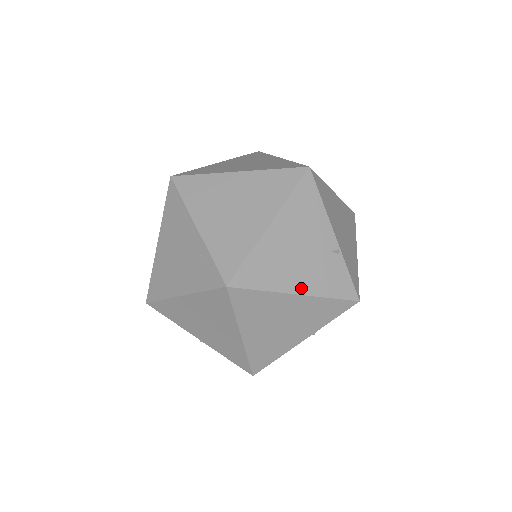
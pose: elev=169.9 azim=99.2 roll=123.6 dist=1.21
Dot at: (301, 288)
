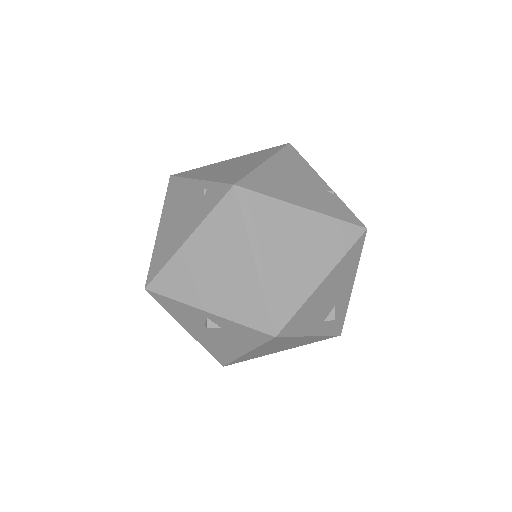
Dot at: (306, 205)
